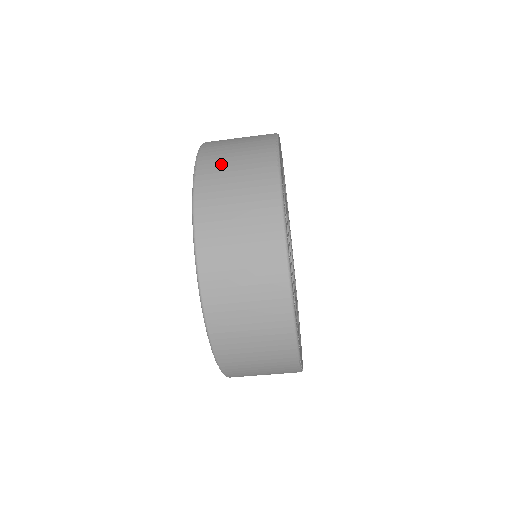
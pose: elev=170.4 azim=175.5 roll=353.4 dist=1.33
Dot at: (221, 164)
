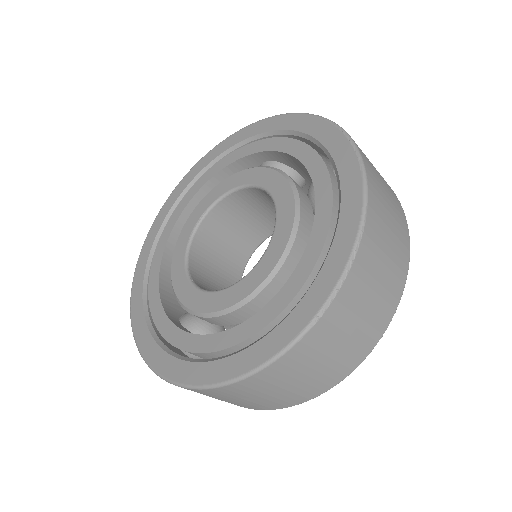
Dot at: (343, 323)
